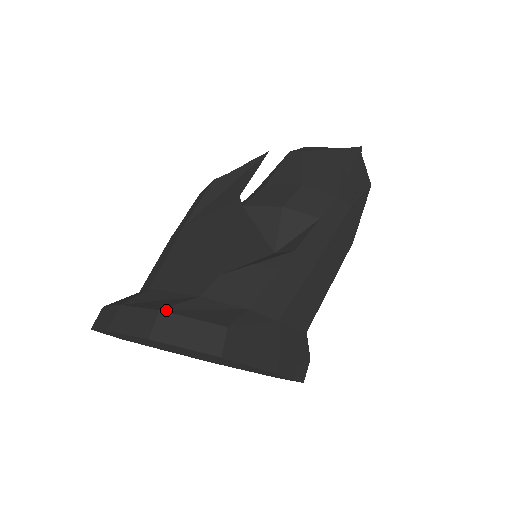
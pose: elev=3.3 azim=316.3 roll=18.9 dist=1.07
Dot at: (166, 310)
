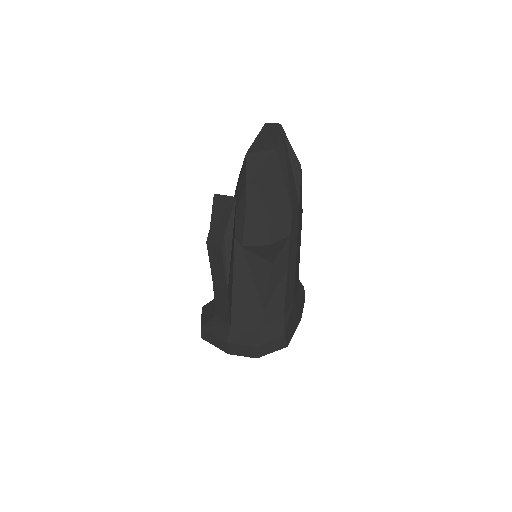
Dot at: (257, 345)
